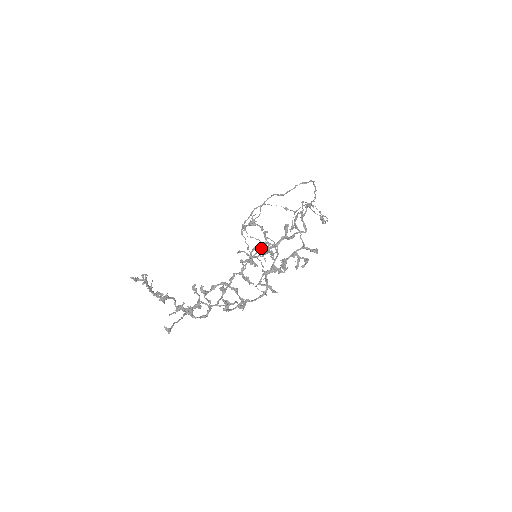
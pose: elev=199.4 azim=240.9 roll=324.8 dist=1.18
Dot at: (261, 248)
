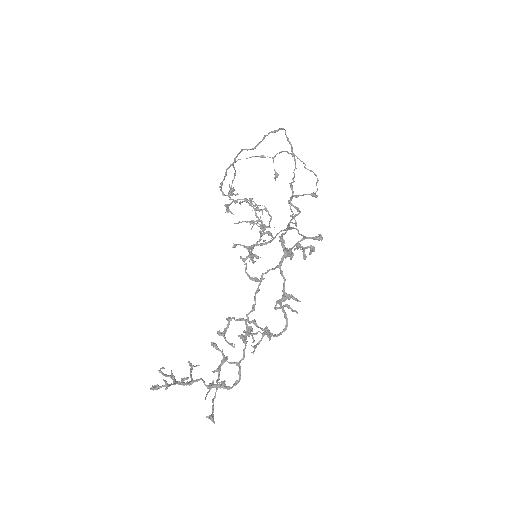
Dot at: (258, 245)
